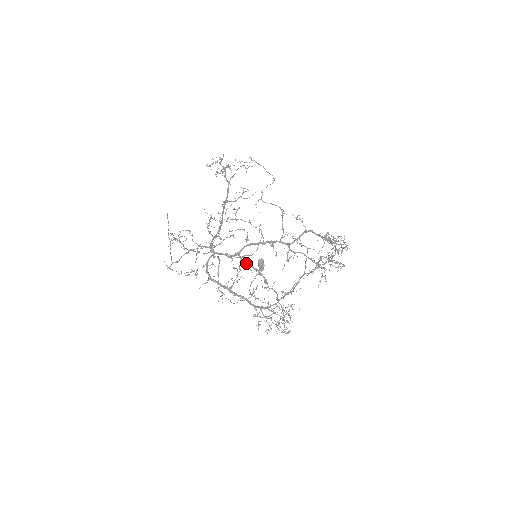
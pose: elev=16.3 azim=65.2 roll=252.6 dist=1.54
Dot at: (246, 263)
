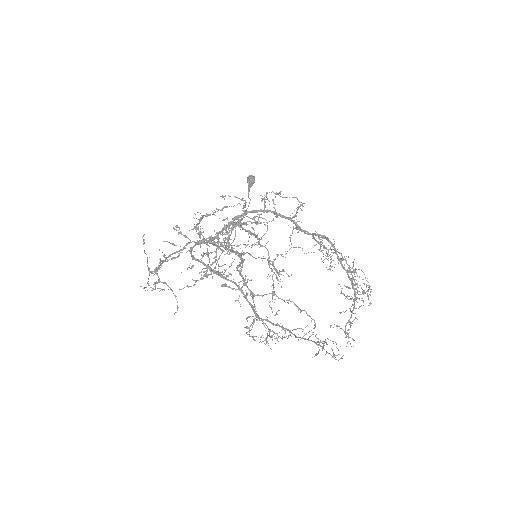
Dot at: (237, 219)
